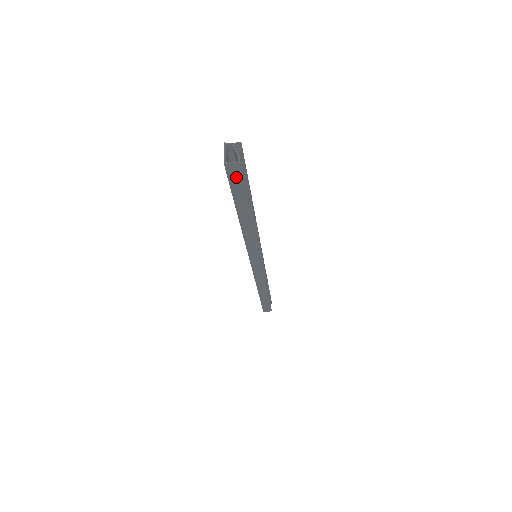
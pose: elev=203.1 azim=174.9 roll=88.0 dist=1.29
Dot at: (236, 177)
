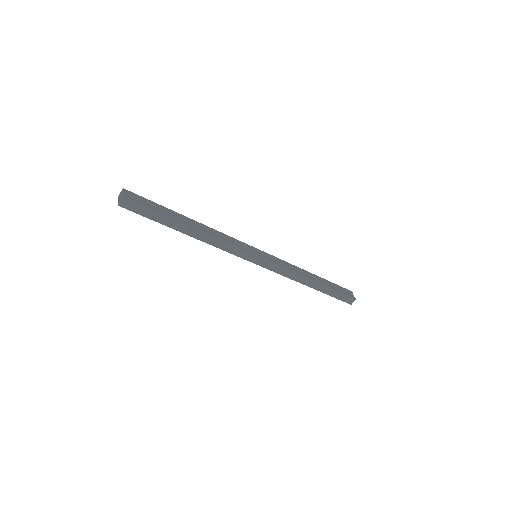
Dot at: (136, 208)
